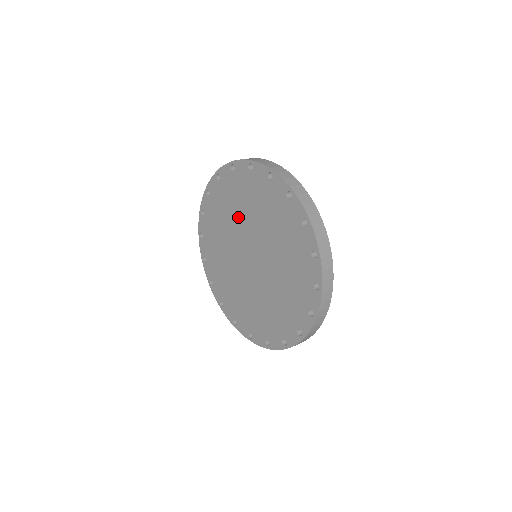
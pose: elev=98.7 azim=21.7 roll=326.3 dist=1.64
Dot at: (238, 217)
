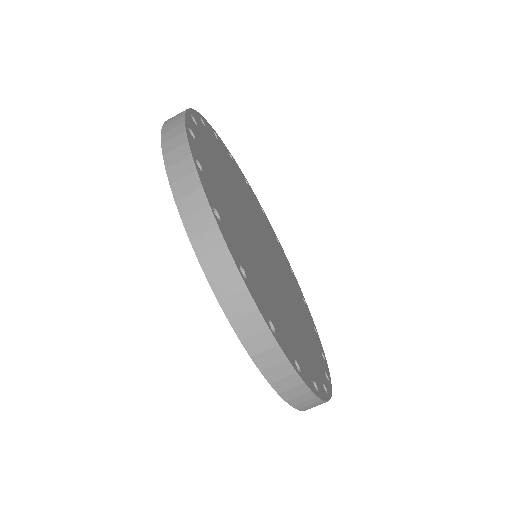
Dot at: occluded
